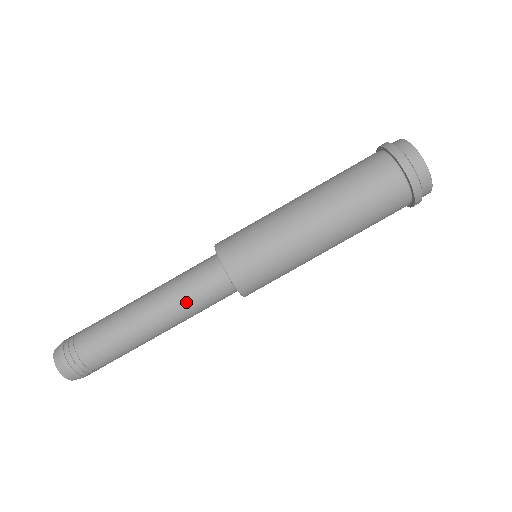
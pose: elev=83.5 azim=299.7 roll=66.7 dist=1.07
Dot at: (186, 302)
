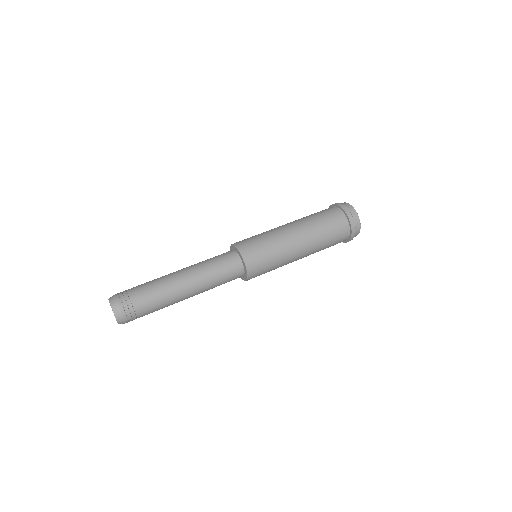
Dot at: (206, 262)
